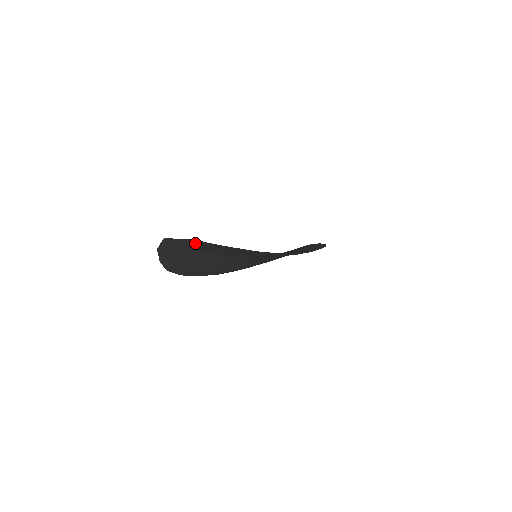
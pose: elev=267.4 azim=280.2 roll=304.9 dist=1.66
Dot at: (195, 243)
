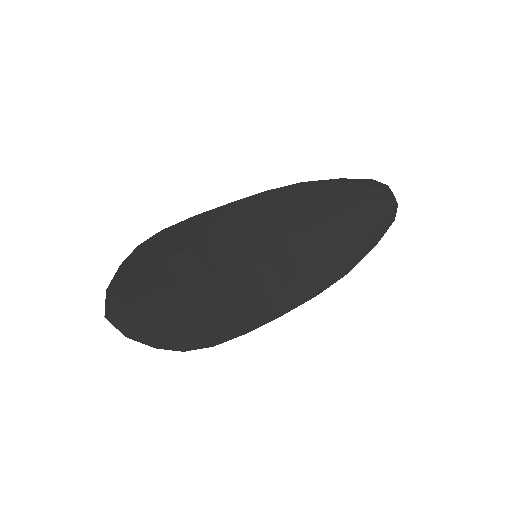
Dot at: (139, 328)
